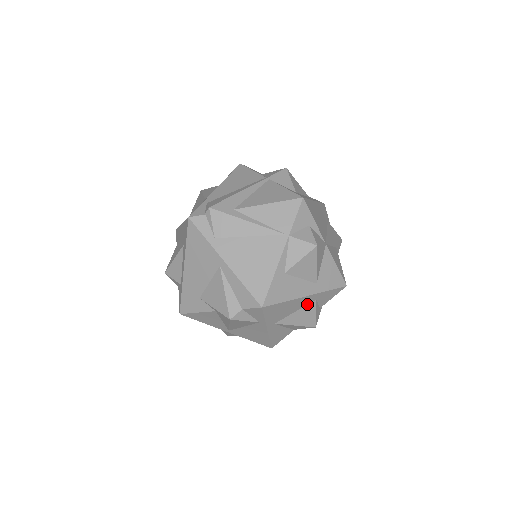
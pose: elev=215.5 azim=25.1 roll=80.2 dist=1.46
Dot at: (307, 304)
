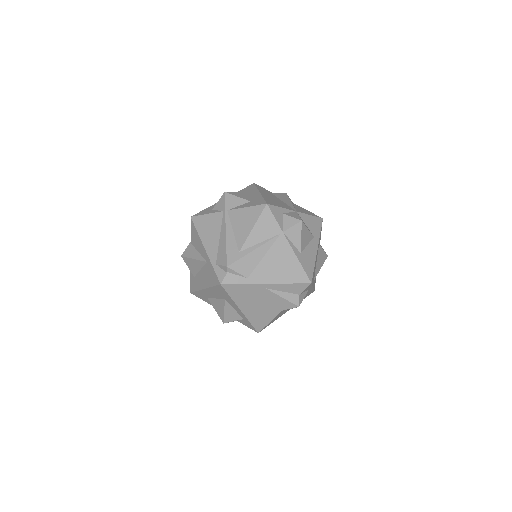
Dot at: occluded
